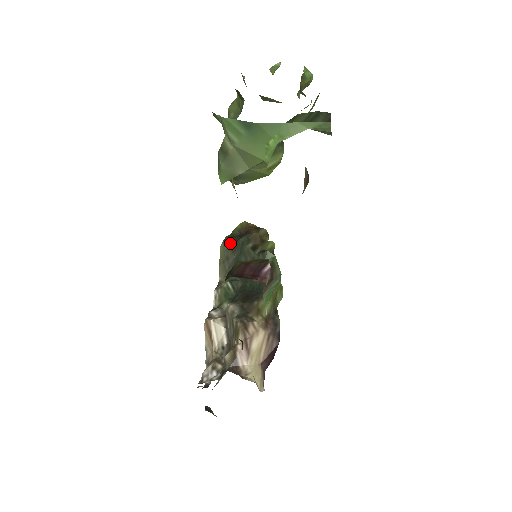
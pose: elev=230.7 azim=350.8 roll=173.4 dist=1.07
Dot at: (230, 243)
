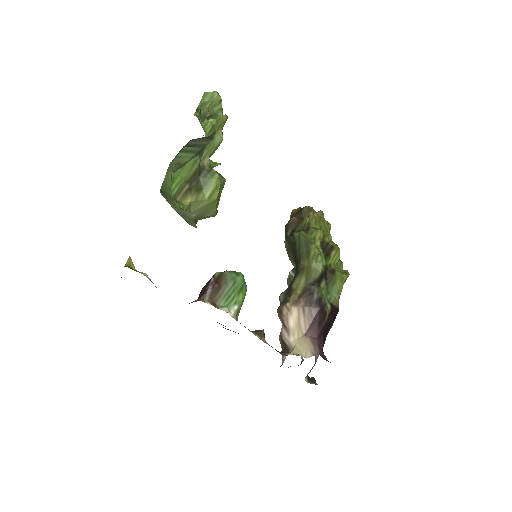
Dot at: occluded
